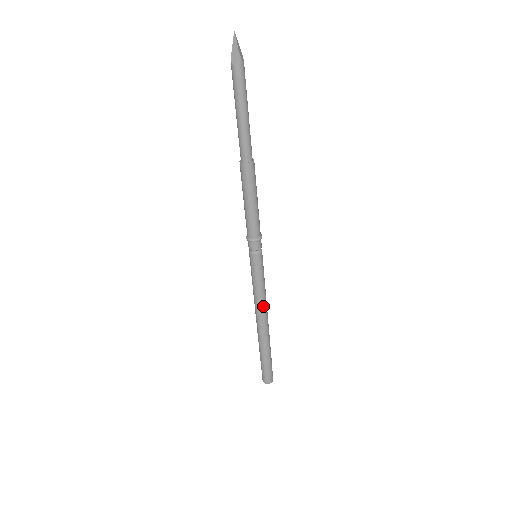
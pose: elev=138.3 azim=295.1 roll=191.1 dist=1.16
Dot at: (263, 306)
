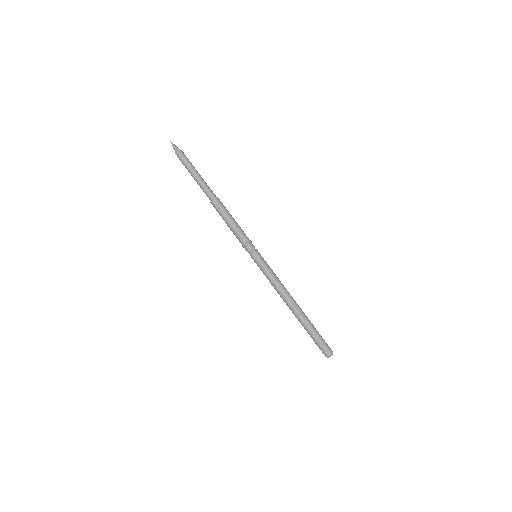
Dot at: (283, 288)
